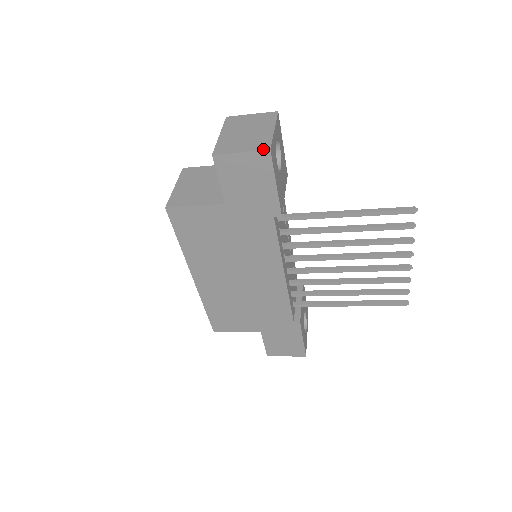
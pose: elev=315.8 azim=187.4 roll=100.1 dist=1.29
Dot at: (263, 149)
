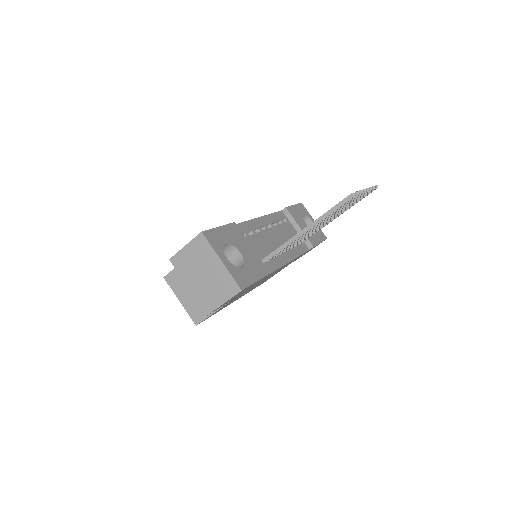
Dot at: (236, 293)
